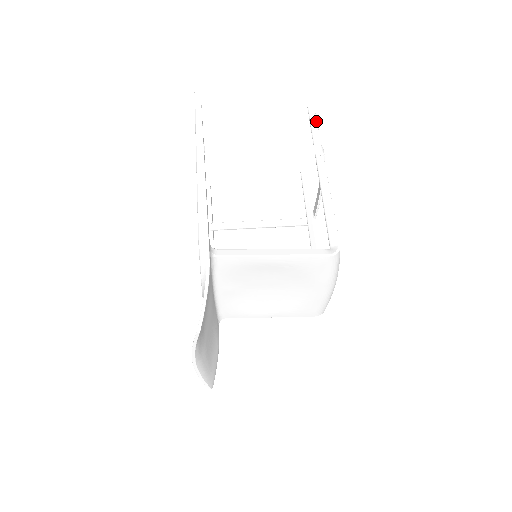
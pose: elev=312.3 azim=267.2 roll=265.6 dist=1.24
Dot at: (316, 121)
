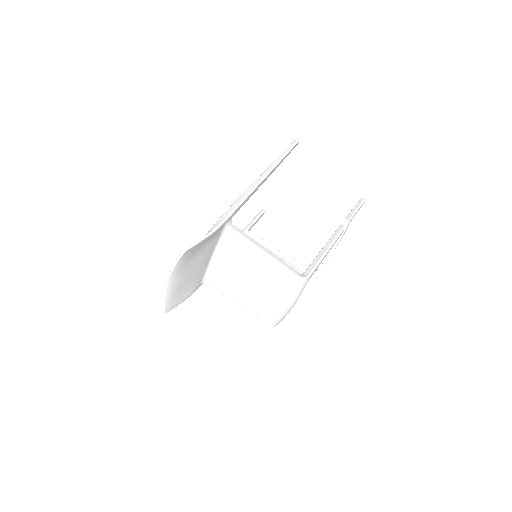
Dot at: (359, 208)
